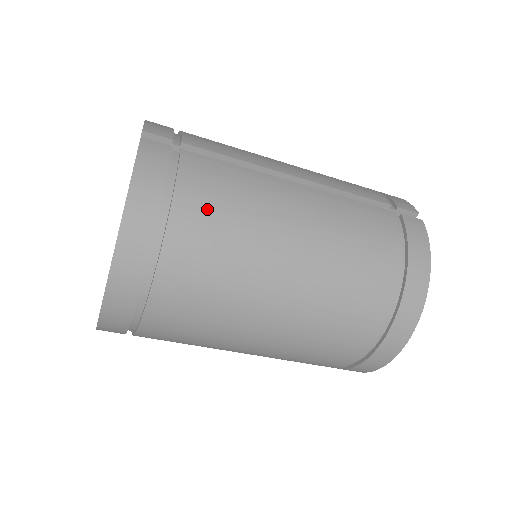
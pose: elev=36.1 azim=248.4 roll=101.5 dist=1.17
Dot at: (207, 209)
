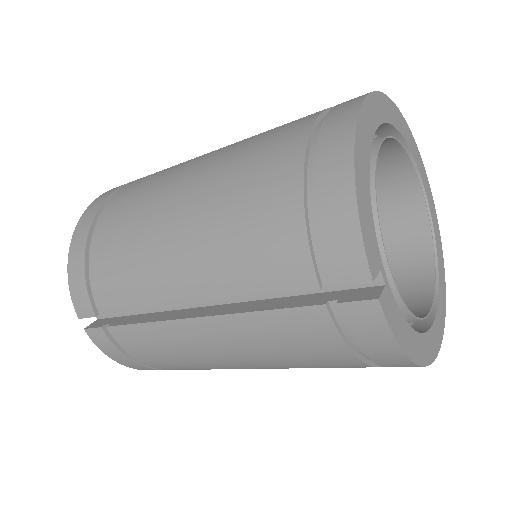
Dot at: (164, 363)
